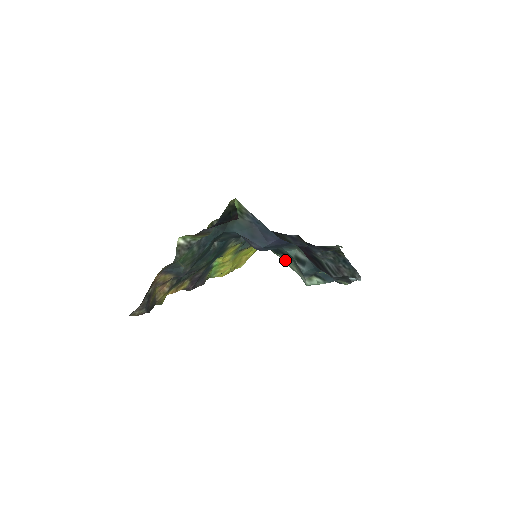
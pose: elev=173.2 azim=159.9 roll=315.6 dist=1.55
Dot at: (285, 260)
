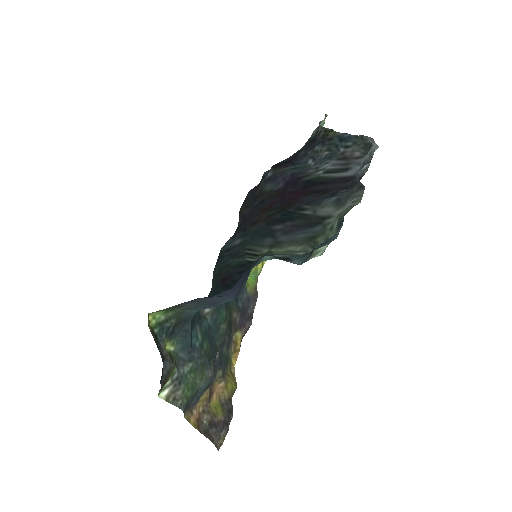
Dot at: (276, 253)
